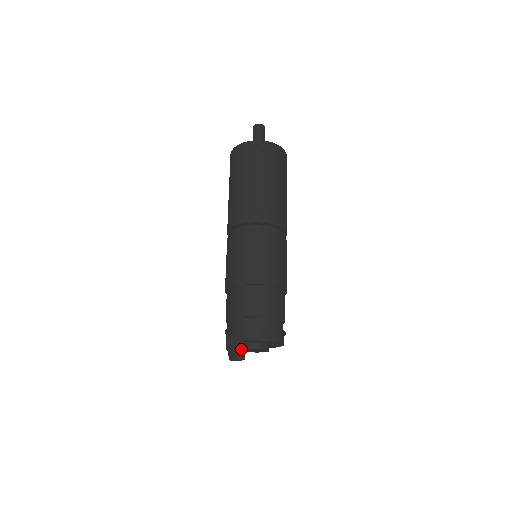
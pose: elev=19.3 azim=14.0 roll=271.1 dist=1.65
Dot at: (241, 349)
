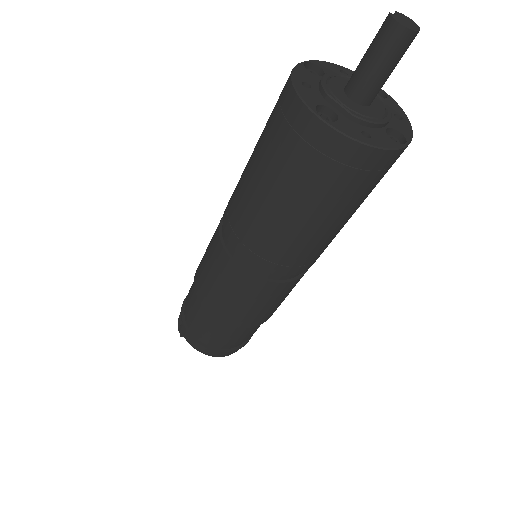
Dot at: occluded
